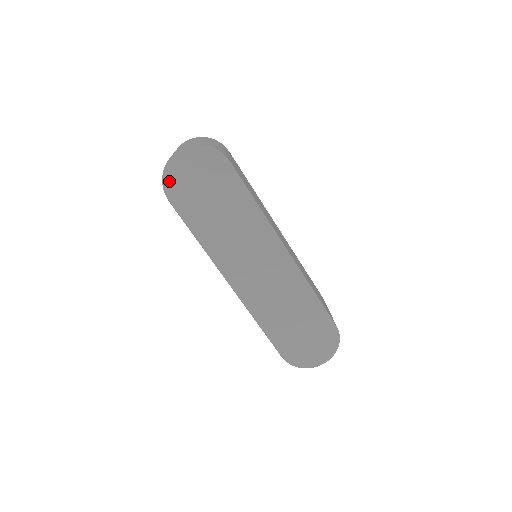
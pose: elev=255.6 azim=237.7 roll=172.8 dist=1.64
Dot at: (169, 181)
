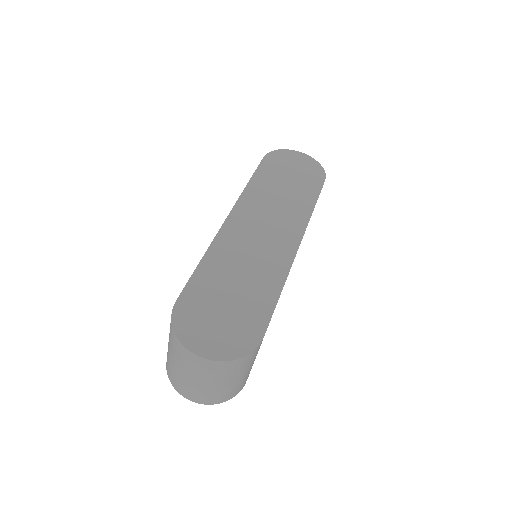
Dot at: (278, 154)
